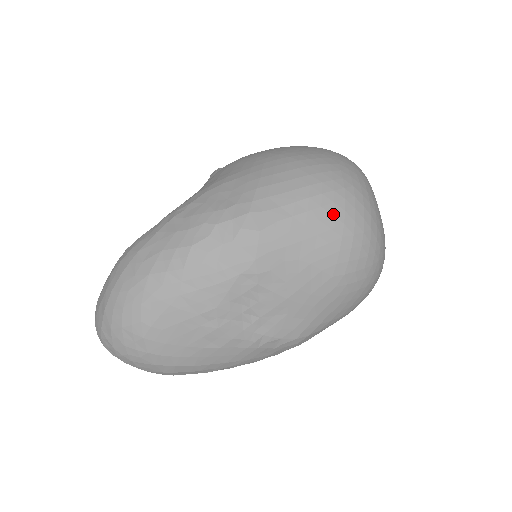
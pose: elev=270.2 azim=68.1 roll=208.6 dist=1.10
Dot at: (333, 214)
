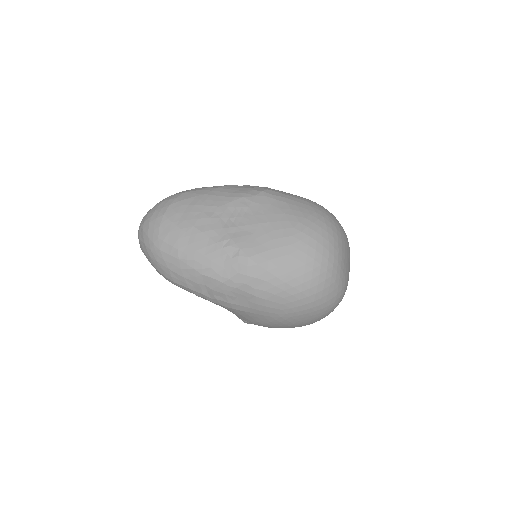
Dot at: (312, 206)
